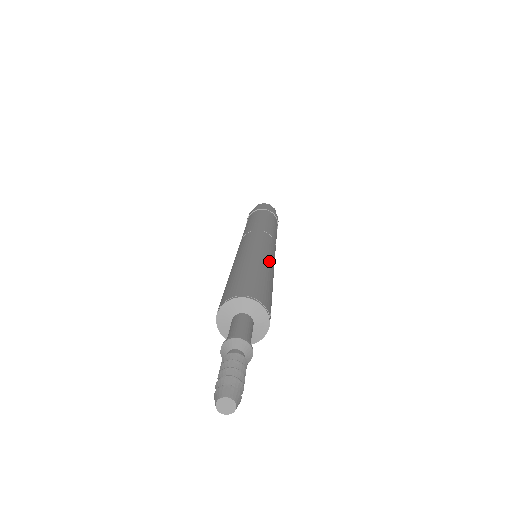
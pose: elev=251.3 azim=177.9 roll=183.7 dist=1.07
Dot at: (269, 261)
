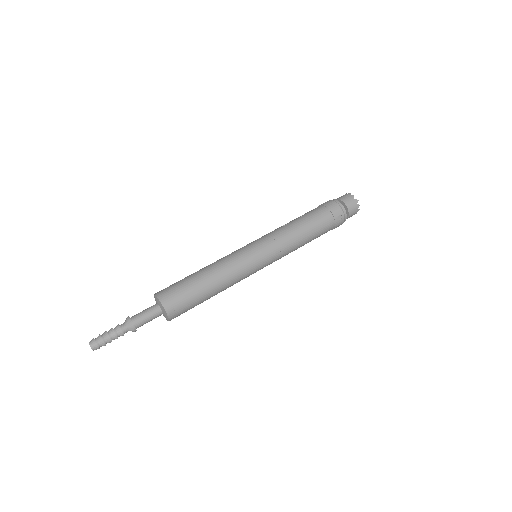
Dot at: (229, 268)
